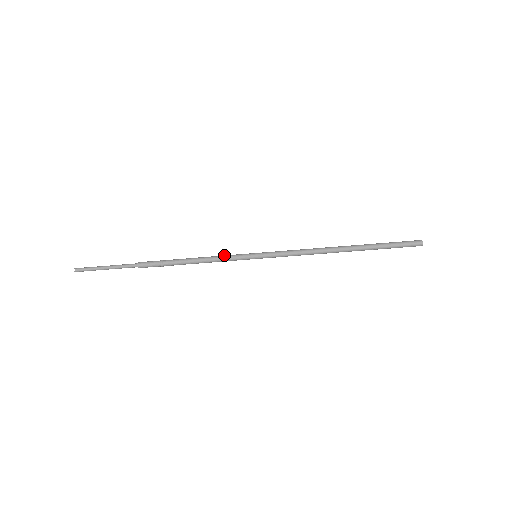
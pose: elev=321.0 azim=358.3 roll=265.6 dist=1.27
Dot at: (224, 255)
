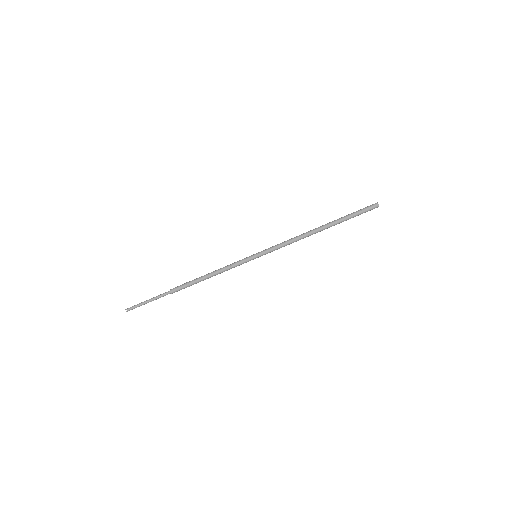
Dot at: (232, 263)
